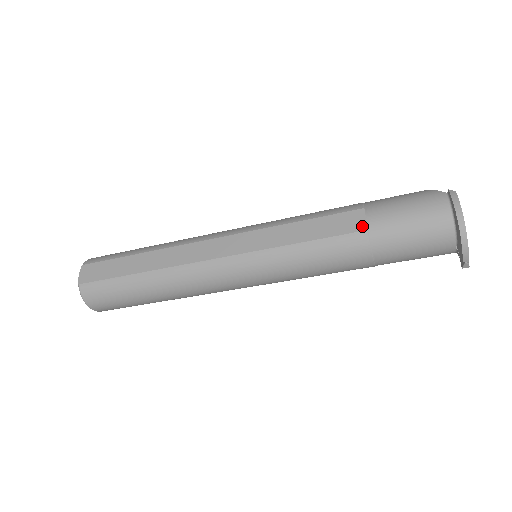
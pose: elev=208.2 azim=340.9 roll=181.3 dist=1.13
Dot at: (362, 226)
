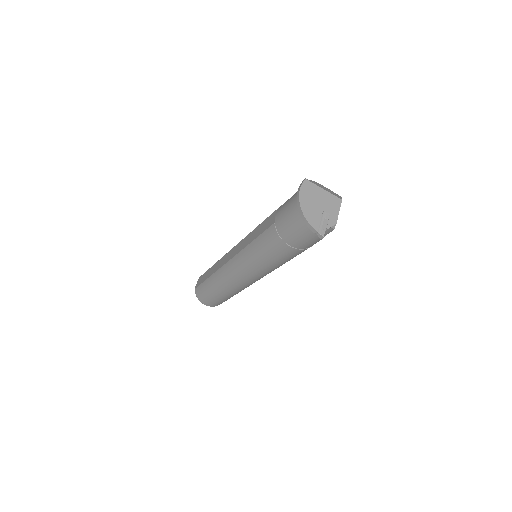
Dot at: (274, 221)
